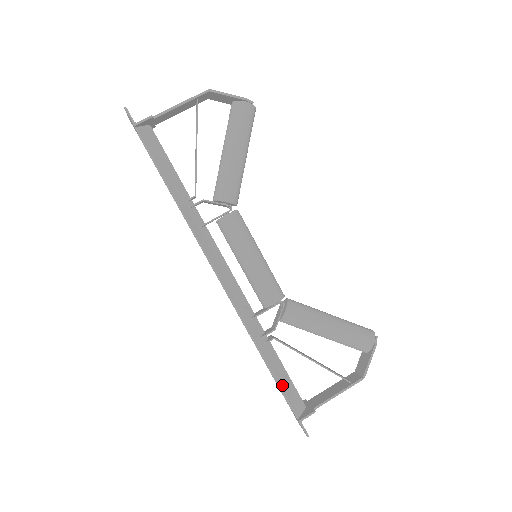
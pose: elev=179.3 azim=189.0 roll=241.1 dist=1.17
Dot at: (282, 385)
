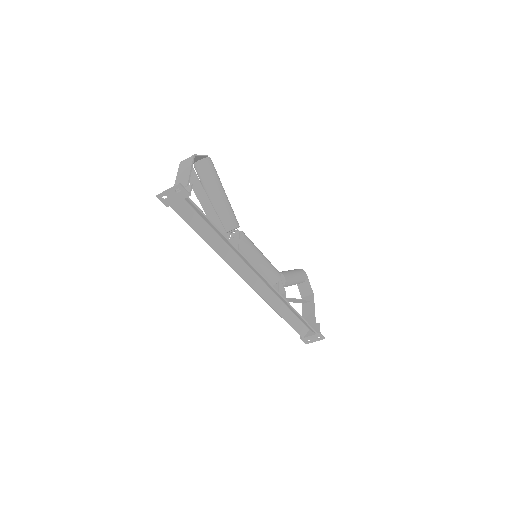
Dot at: (305, 321)
